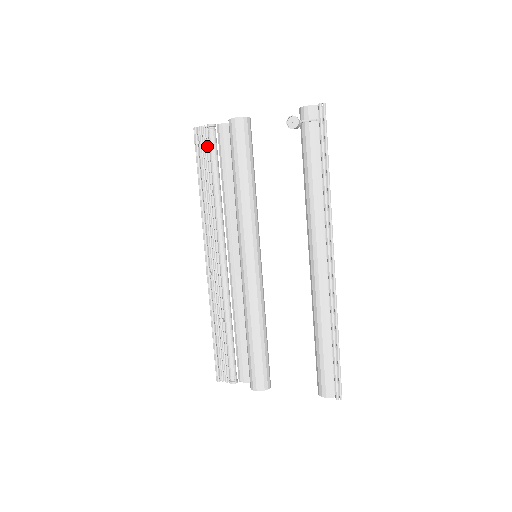
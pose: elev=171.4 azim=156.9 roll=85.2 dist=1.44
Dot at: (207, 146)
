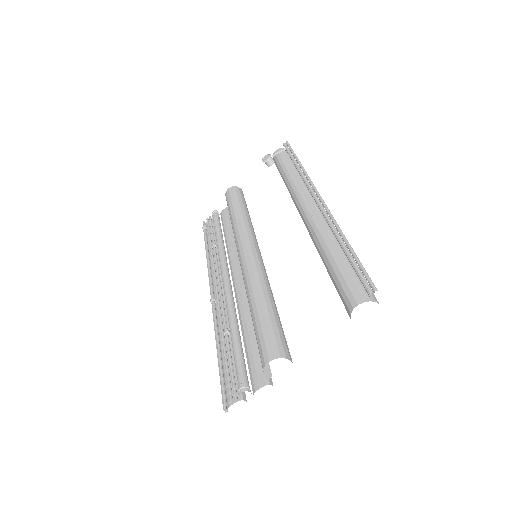
Dot at: (213, 226)
